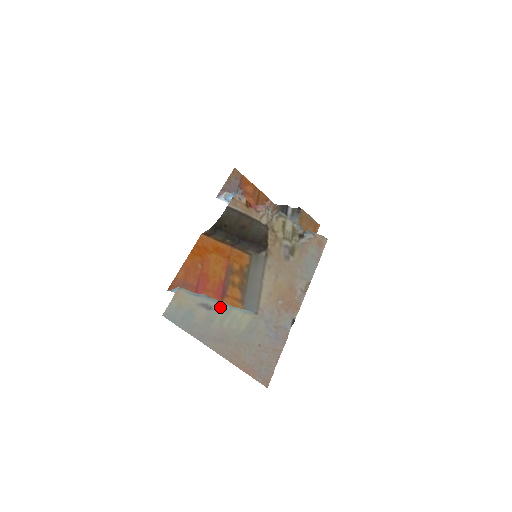
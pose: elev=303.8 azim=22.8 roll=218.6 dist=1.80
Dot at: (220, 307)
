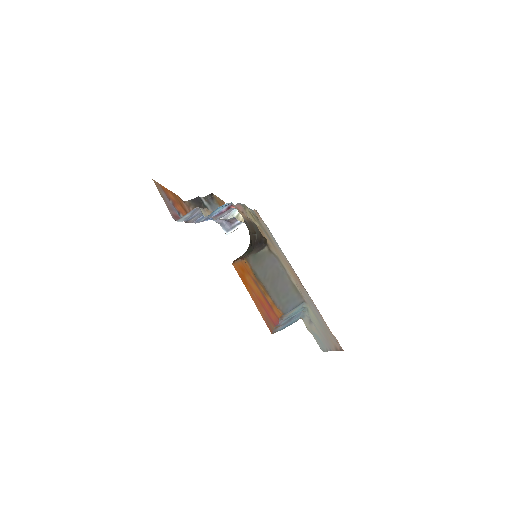
Dot at: (308, 314)
